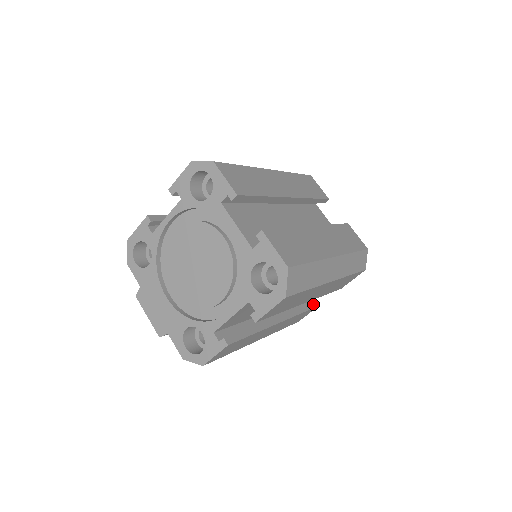
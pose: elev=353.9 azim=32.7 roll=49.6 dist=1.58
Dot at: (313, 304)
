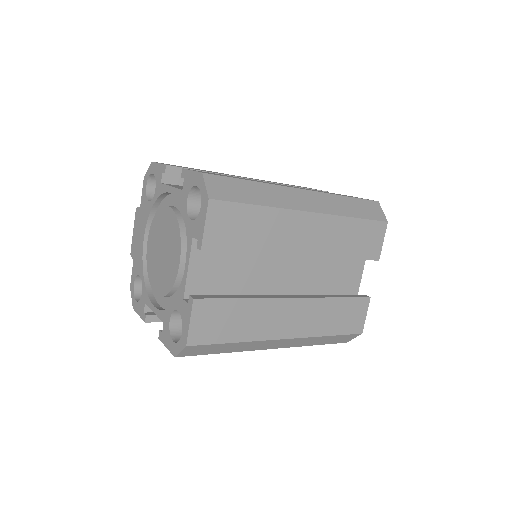
Dot at: occluded
